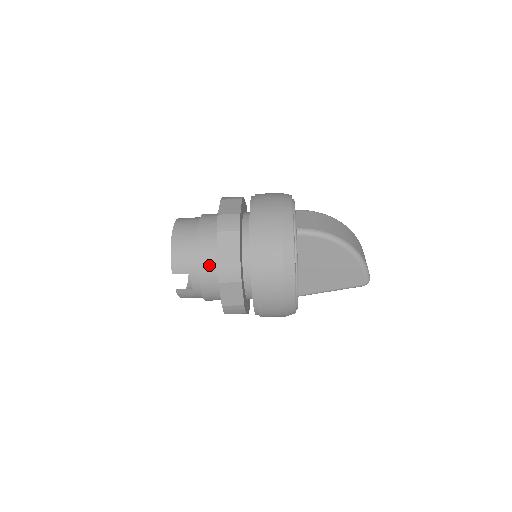
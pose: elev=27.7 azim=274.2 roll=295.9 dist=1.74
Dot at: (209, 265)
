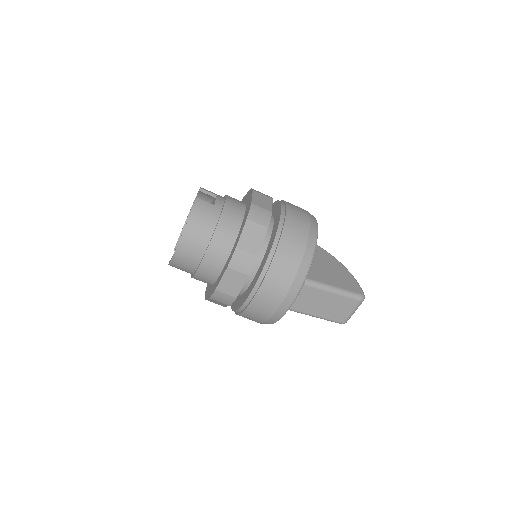
Dot at: (236, 199)
